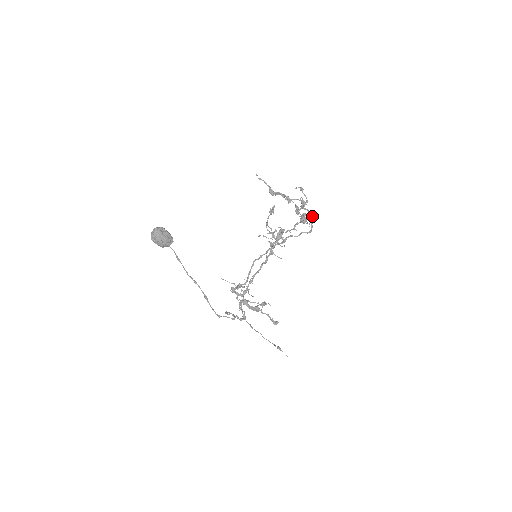
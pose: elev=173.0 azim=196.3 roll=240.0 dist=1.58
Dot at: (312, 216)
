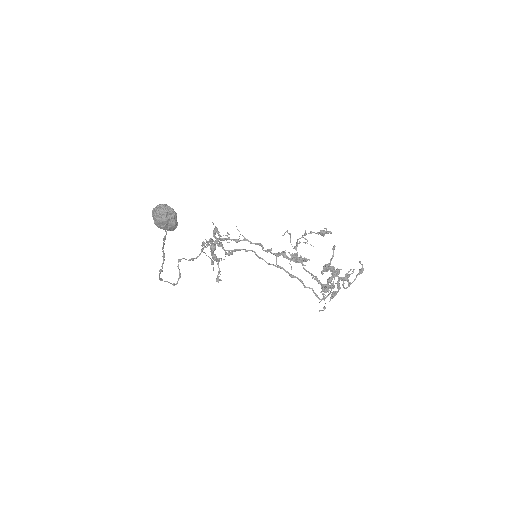
Dot at: (335, 295)
